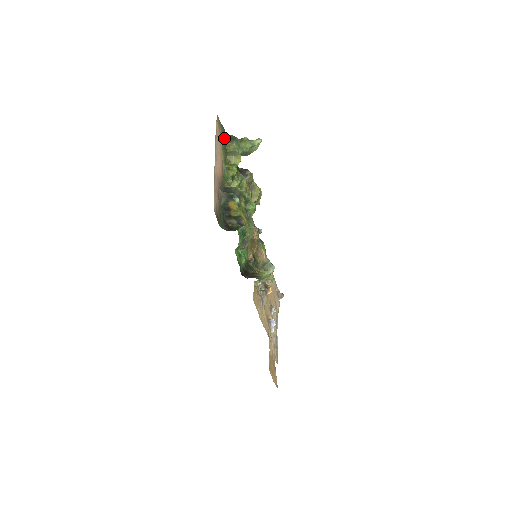
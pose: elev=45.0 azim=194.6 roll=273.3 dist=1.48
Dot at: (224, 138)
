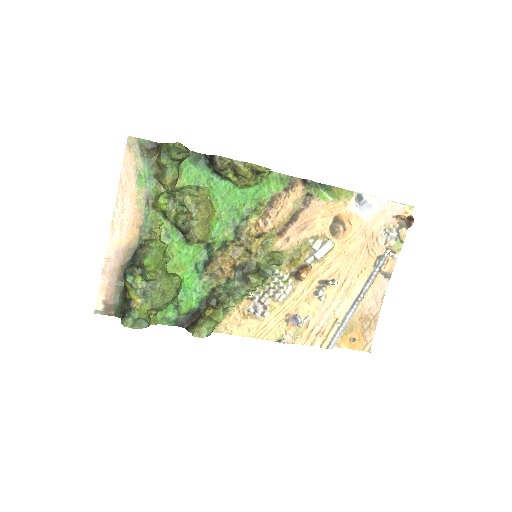
Dot at: (150, 158)
